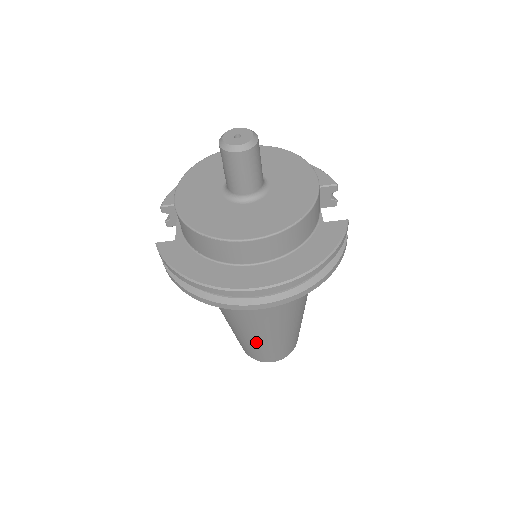
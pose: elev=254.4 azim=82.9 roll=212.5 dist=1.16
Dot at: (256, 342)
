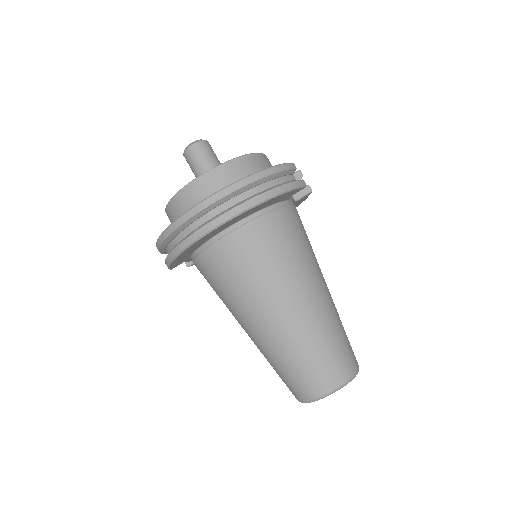
Dot at: (281, 346)
